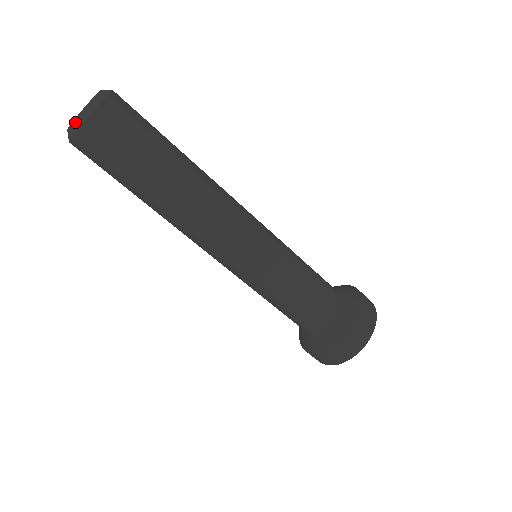
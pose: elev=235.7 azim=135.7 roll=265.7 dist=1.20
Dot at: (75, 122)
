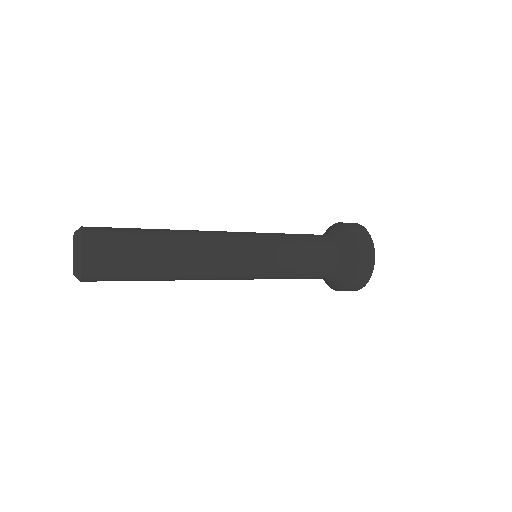
Dot at: occluded
